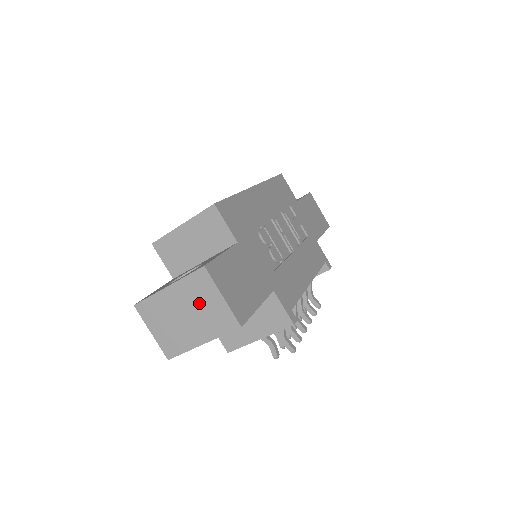
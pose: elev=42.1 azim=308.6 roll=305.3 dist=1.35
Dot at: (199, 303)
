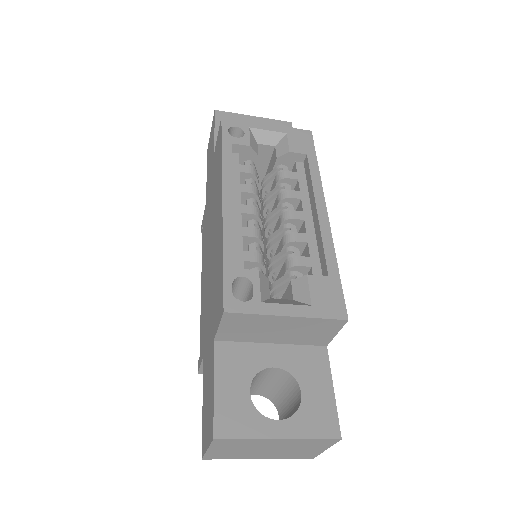
Dot at: (297, 448)
